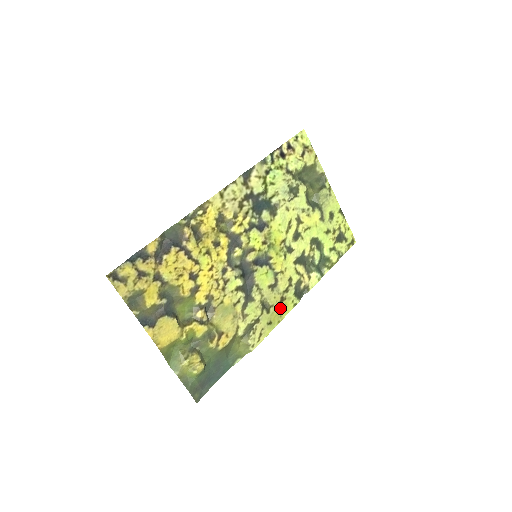
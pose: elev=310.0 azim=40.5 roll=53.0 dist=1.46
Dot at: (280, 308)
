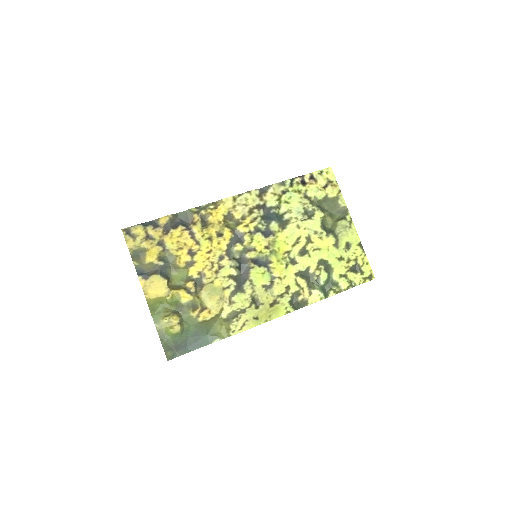
Dot at: (271, 309)
